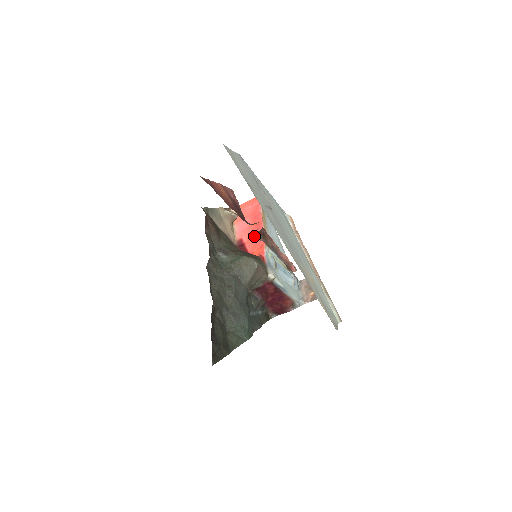
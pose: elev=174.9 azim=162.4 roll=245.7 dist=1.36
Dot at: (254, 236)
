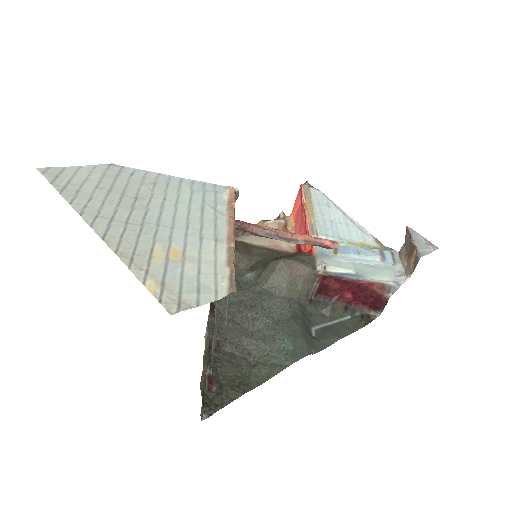
Dot at: (236, 235)
